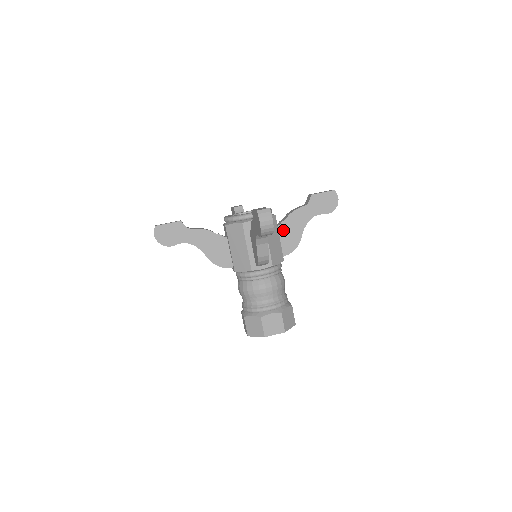
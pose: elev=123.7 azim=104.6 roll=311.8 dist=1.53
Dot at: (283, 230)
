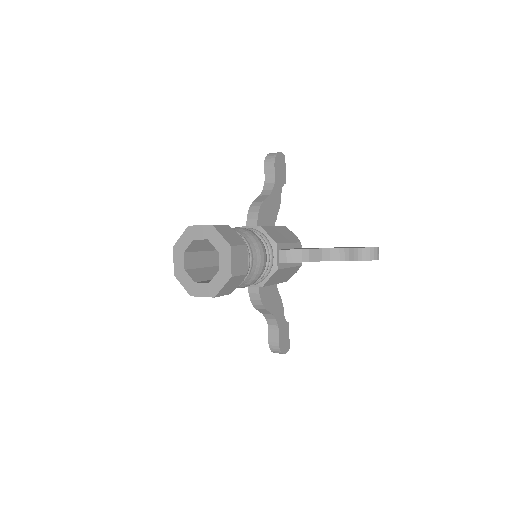
Dot at: occluded
